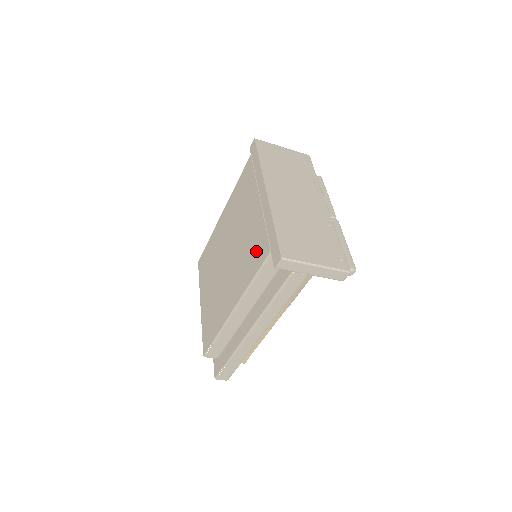
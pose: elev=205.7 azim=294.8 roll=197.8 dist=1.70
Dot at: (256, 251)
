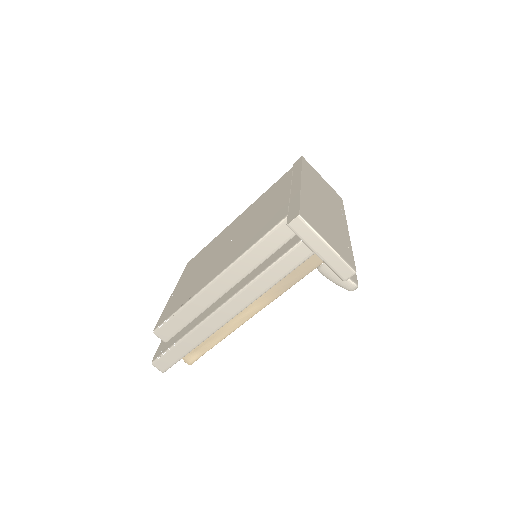
Dot at: (269, 222)
